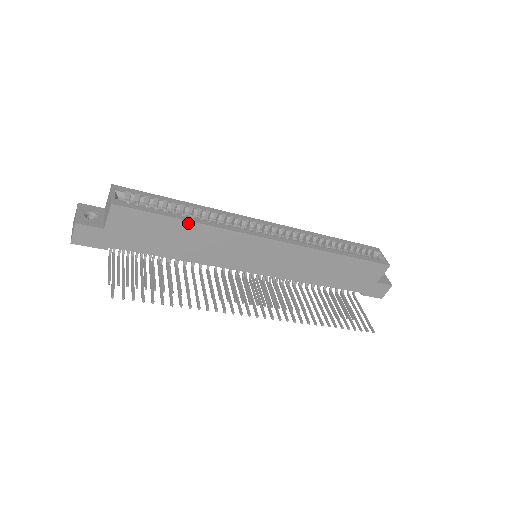
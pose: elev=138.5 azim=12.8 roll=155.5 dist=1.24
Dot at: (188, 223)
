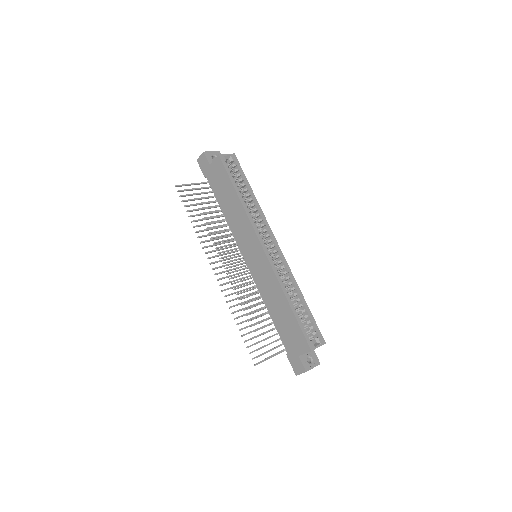
Dot at: (237, 196)
